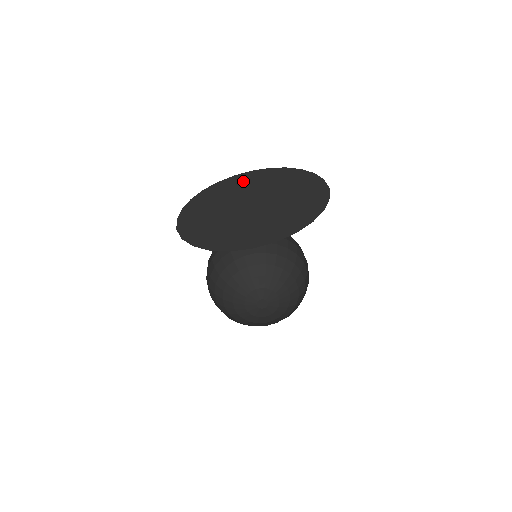
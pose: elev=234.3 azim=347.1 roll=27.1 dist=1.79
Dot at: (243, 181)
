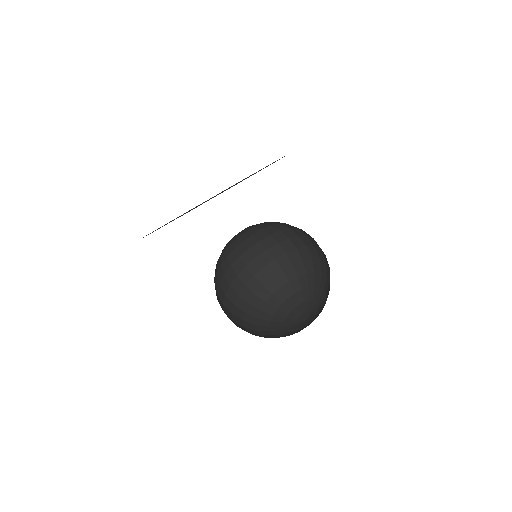
Dot at: occluded
